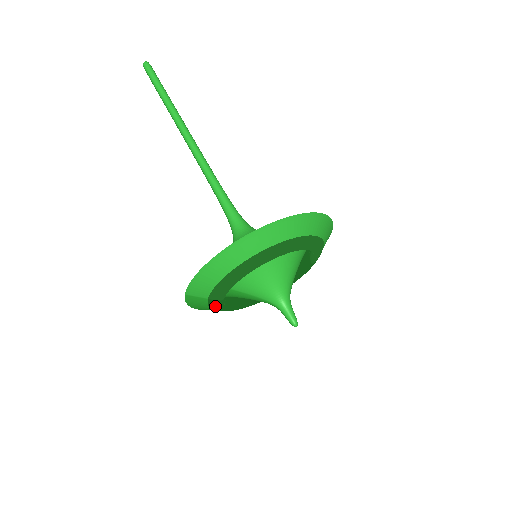
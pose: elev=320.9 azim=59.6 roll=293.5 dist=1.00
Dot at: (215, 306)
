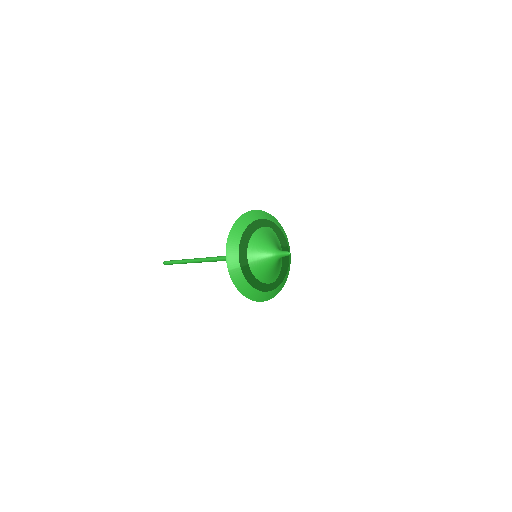
Dot at: (247, 274)
